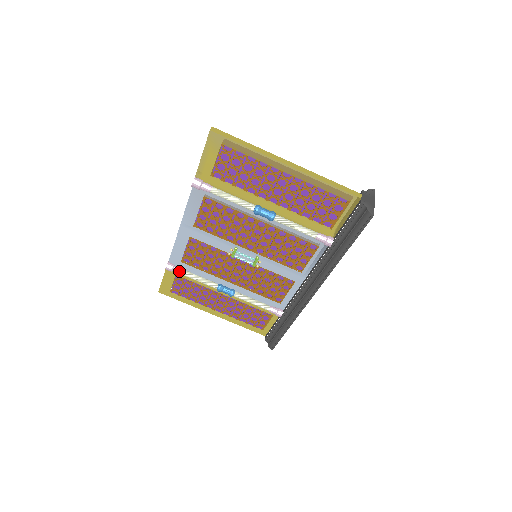
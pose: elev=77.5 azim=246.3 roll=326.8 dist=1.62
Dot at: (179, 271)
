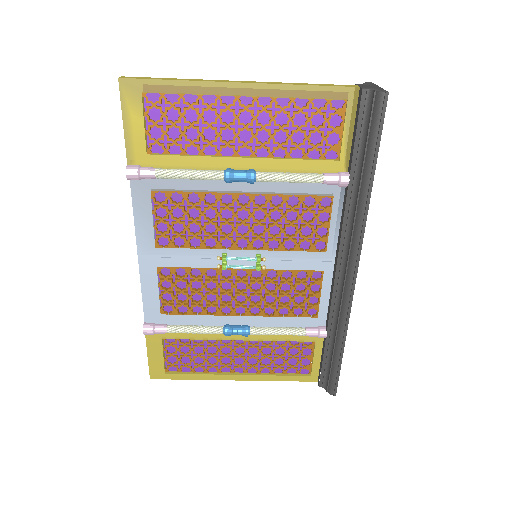
Dot at: (163, 329)
